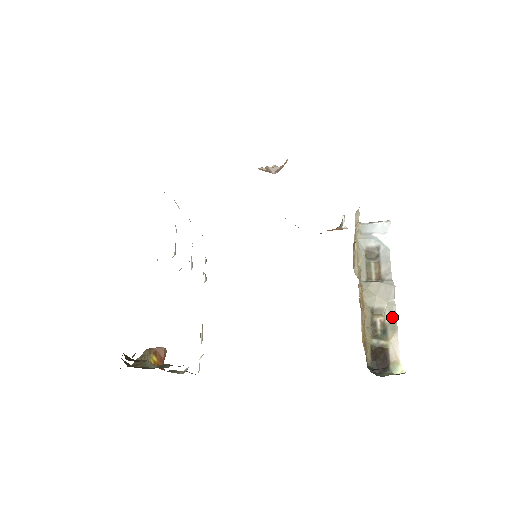
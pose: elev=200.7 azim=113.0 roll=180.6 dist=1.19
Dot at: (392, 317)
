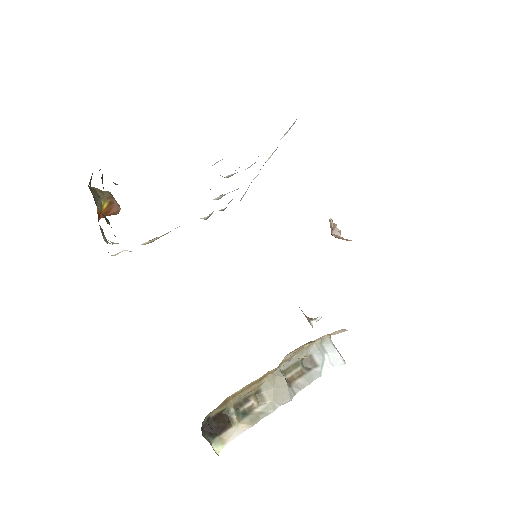
Dot at: (262, 413)
